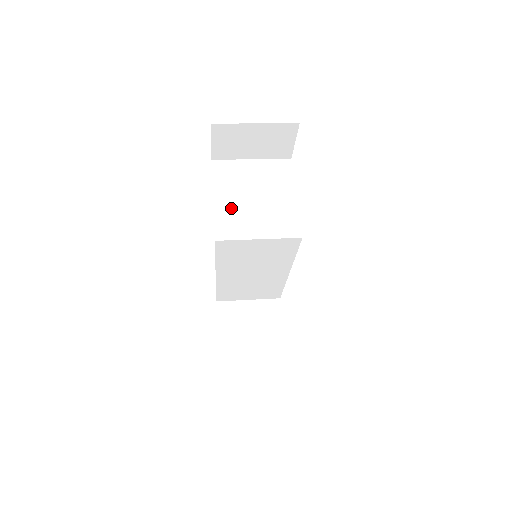
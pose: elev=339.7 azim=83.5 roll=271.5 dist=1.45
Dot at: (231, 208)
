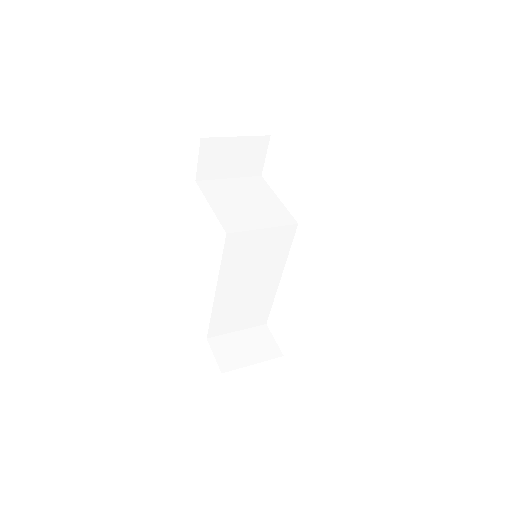
Dot at: (229, 210)
